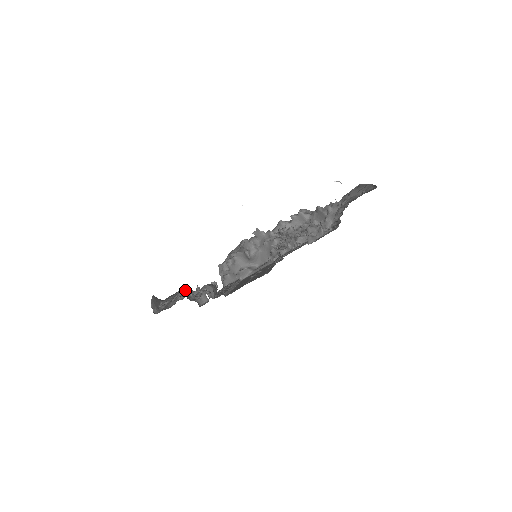
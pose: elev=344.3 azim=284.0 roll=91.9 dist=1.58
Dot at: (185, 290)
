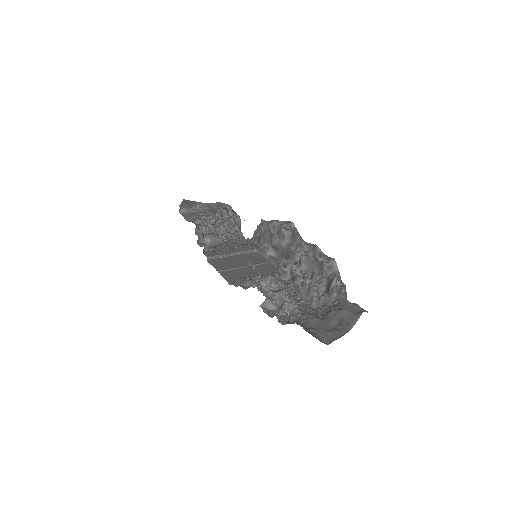
Dot at: (222, 213)
